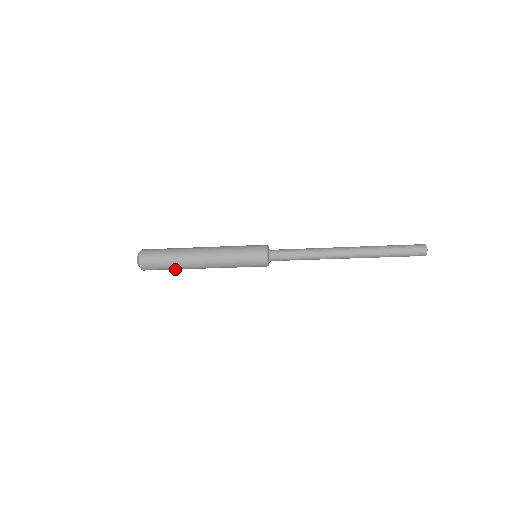
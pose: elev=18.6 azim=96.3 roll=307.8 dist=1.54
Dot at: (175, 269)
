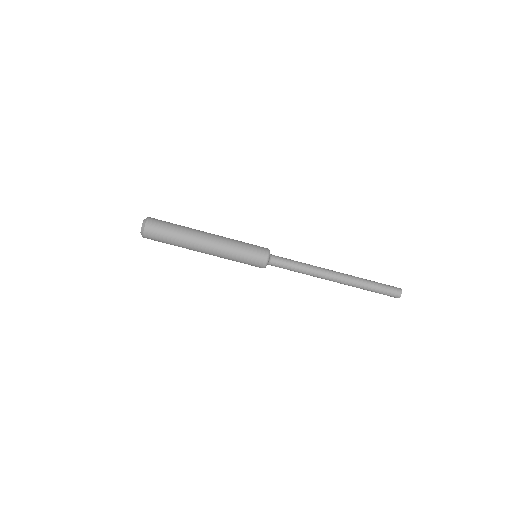
Dot at: (176, 245)
